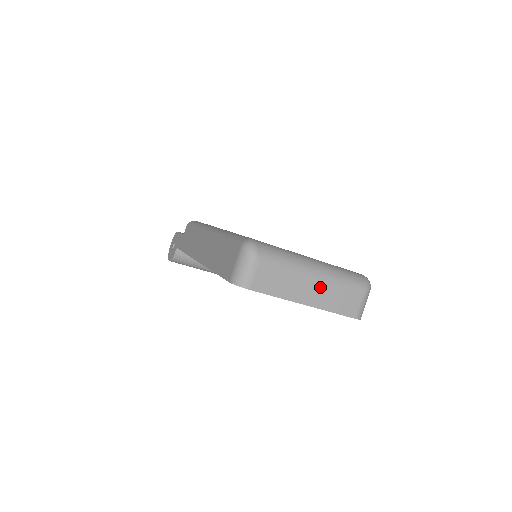
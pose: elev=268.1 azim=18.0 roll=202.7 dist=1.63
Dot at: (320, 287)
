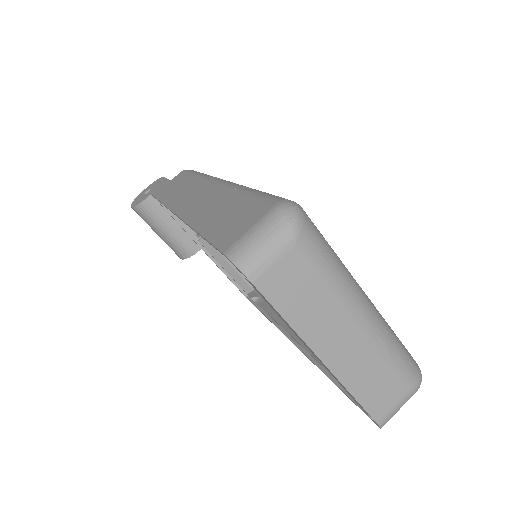
Dot at: (359, 345)
